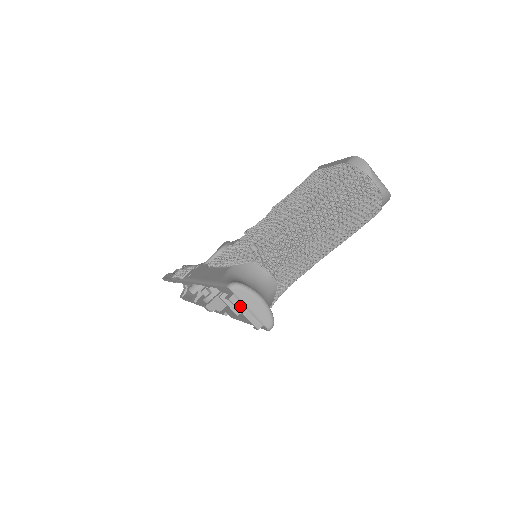
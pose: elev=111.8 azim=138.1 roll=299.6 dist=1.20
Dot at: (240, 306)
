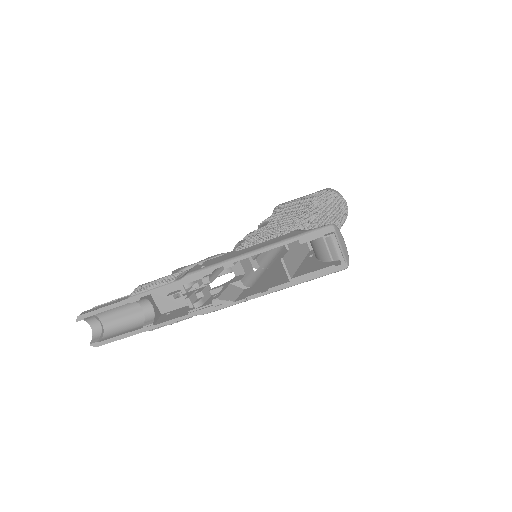
Dot at: (337, 242)
